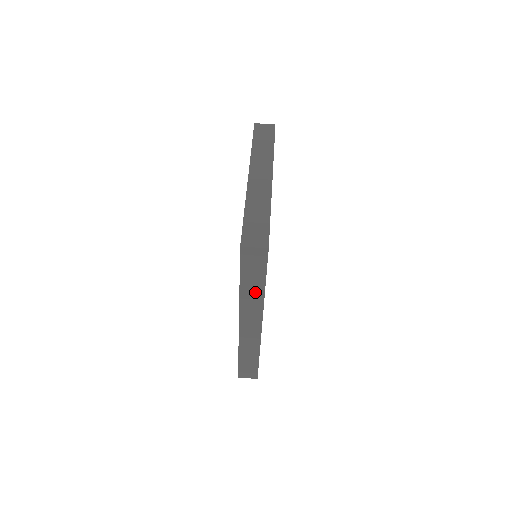
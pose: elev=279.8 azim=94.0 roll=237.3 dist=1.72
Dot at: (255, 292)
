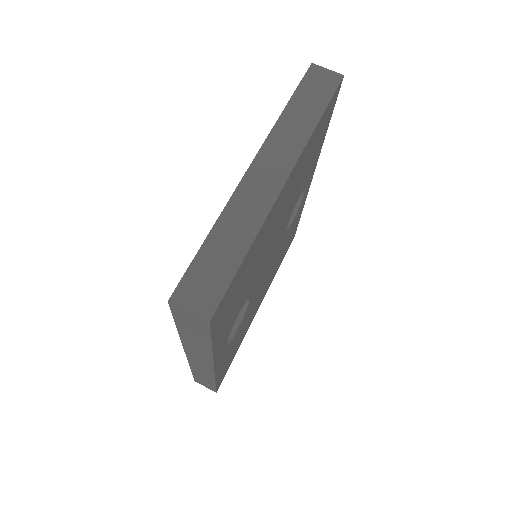
Dot at: (199, 344)
